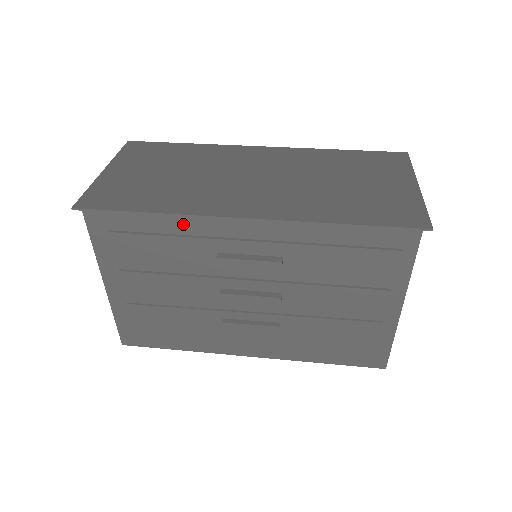
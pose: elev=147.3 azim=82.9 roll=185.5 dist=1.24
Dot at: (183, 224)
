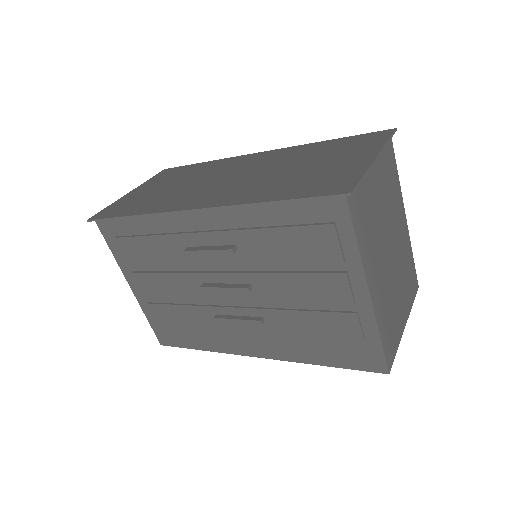
Dot at: (157, 223)
